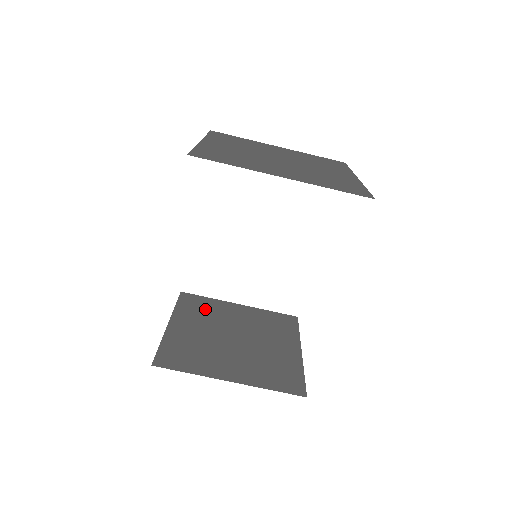
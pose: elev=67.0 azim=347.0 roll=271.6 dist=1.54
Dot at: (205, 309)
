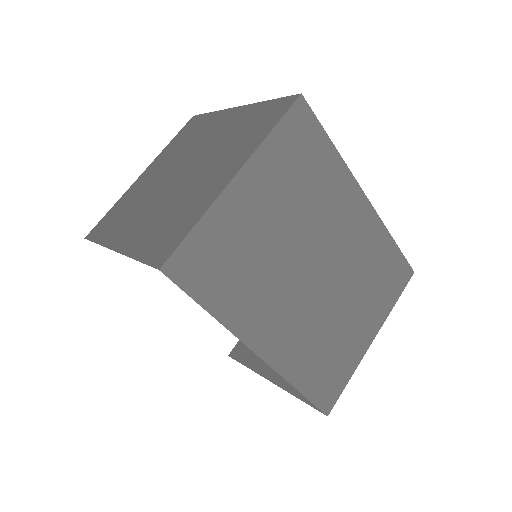
Dot at: occluded
